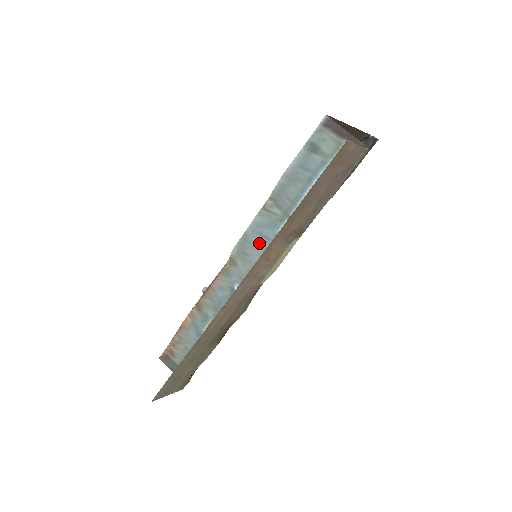
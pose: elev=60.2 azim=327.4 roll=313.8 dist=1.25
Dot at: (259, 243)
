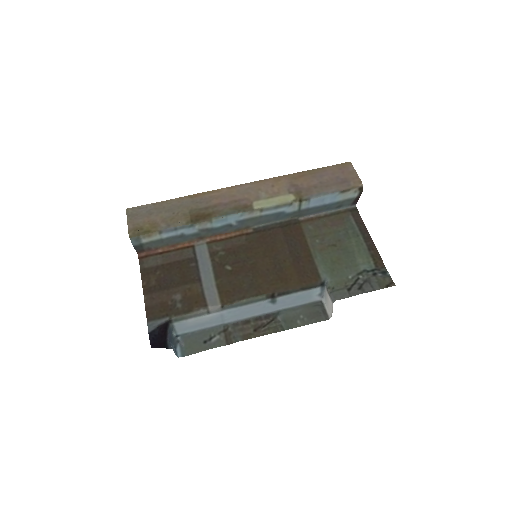
Dot at: (272, 217)
